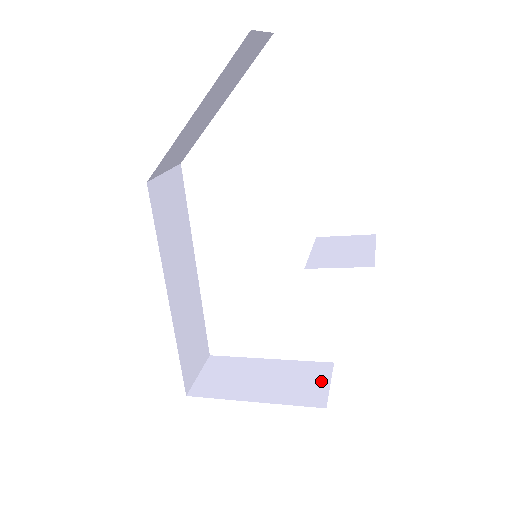
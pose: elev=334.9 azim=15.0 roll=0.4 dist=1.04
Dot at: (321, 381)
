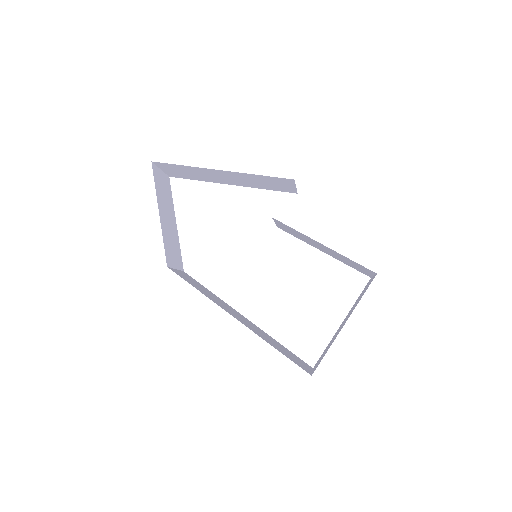
Dot at: (369, 282)
